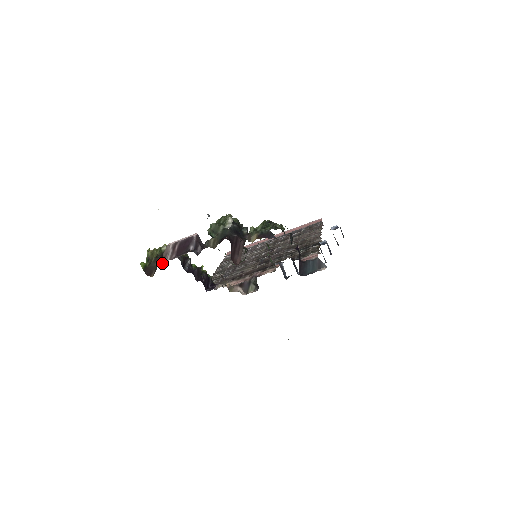
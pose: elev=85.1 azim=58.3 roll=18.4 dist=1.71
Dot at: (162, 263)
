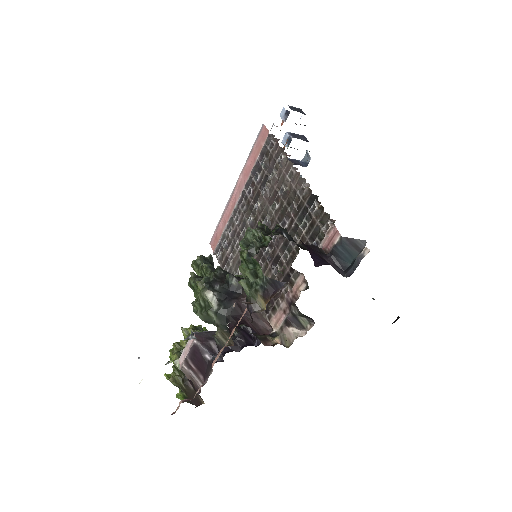
Dot at: occluded
